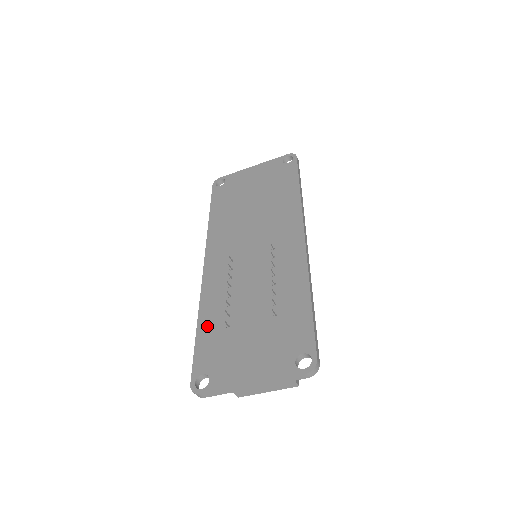
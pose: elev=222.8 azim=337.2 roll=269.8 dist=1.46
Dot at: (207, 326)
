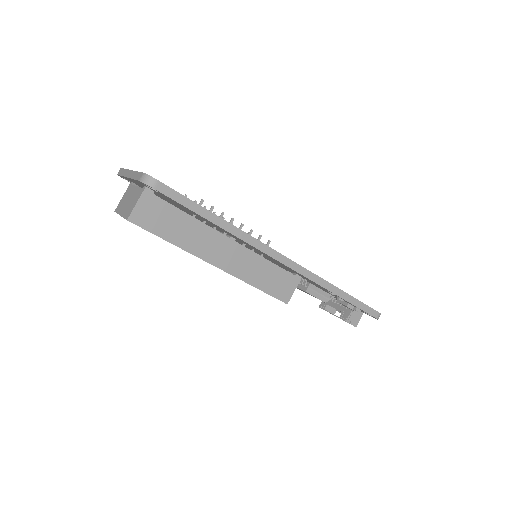
Dot at: occluded
